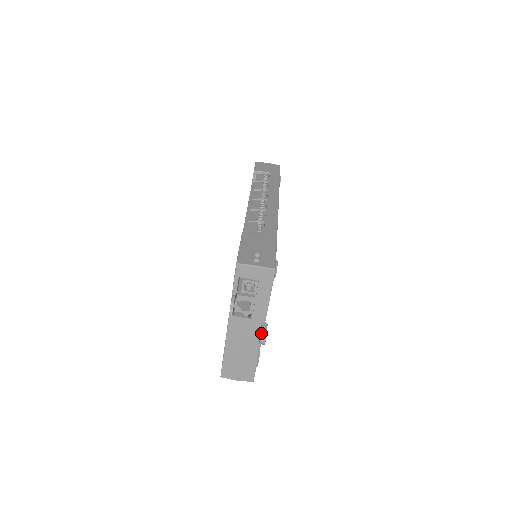
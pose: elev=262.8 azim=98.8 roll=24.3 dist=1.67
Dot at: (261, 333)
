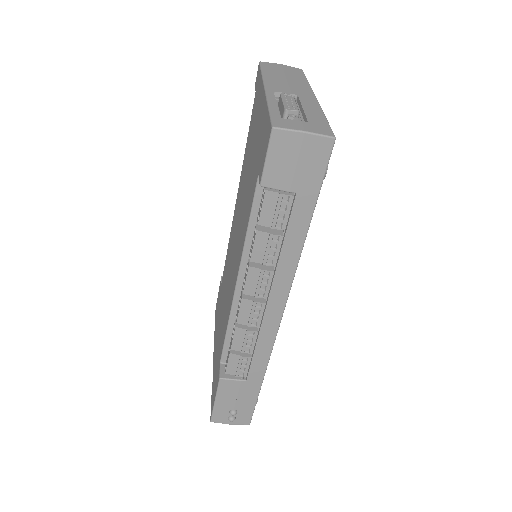
Dot at: occluded
